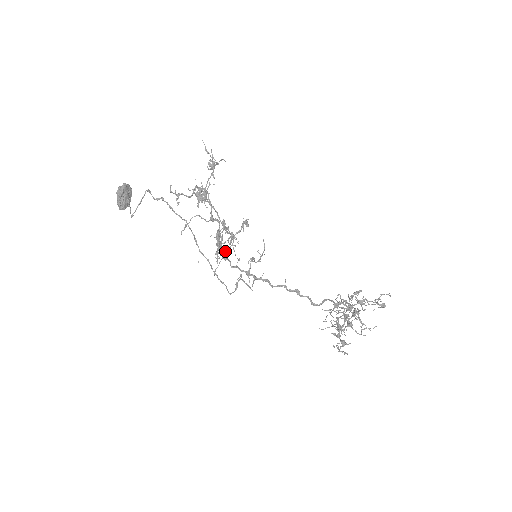
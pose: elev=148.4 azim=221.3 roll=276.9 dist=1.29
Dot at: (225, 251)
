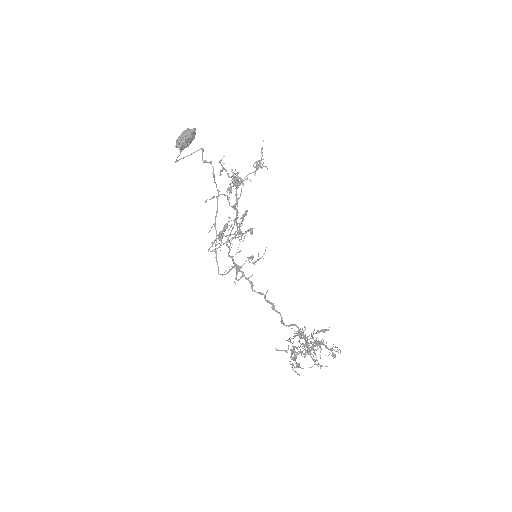
Dot at: (232, 238)
